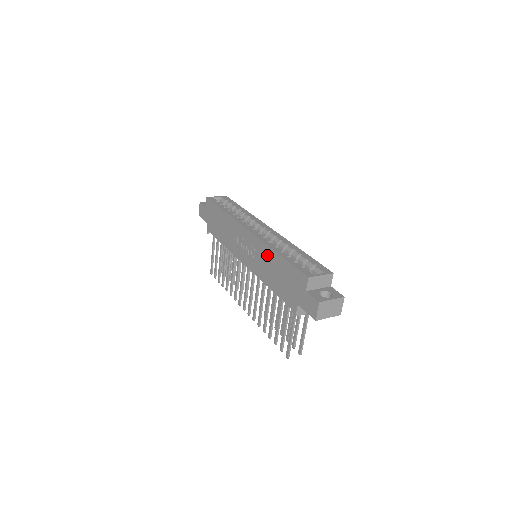
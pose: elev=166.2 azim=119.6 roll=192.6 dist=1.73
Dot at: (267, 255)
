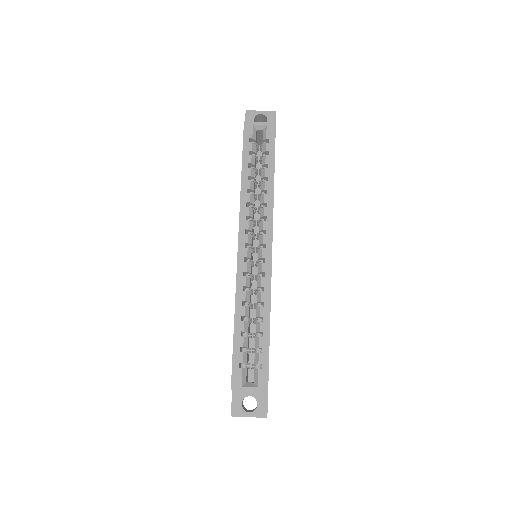
Dot at: occluded
